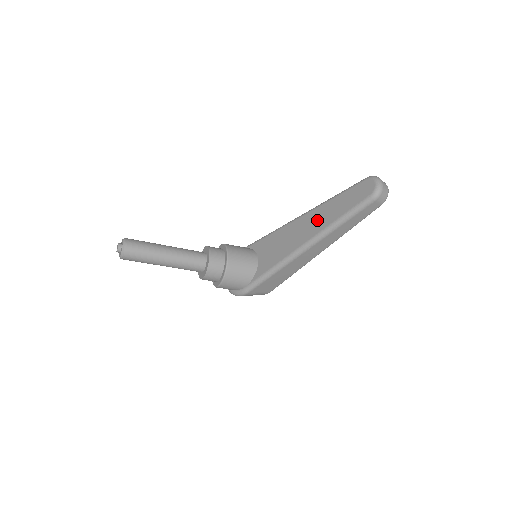
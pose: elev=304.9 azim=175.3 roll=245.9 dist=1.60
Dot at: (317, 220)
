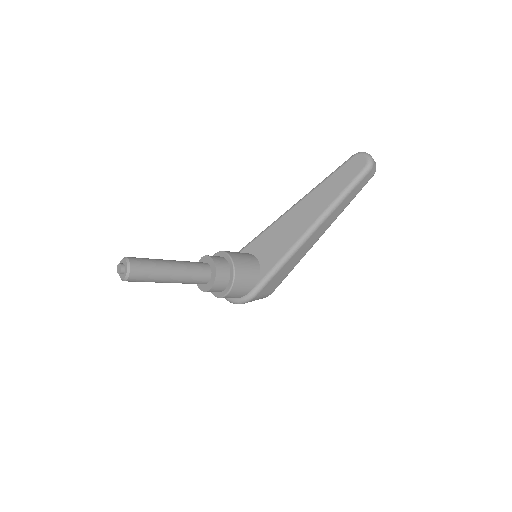
Dot at: (315, 204)
